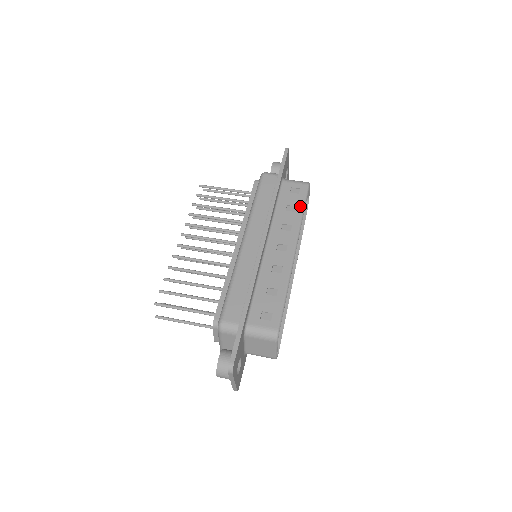
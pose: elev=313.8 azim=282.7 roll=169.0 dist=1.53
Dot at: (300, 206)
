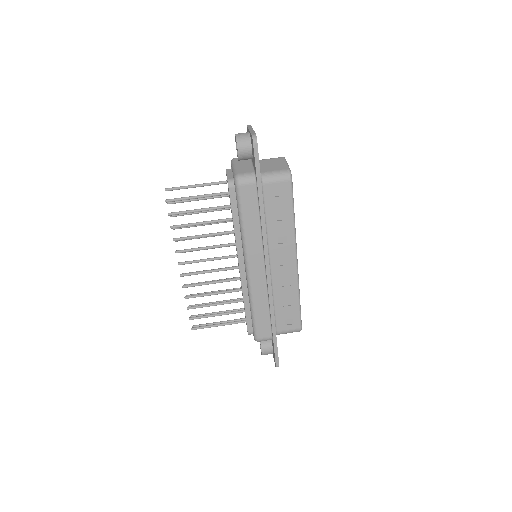
Dot at: (289, 211)
